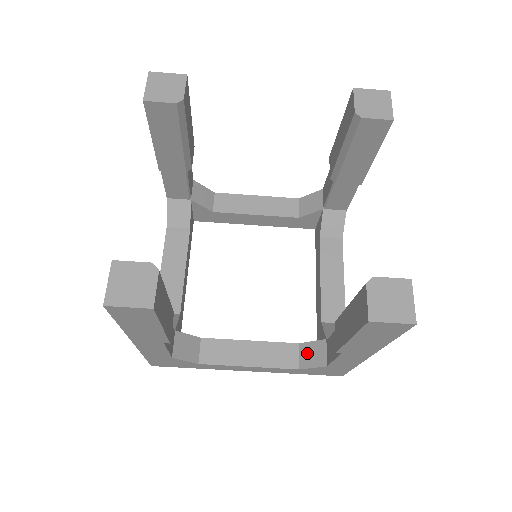
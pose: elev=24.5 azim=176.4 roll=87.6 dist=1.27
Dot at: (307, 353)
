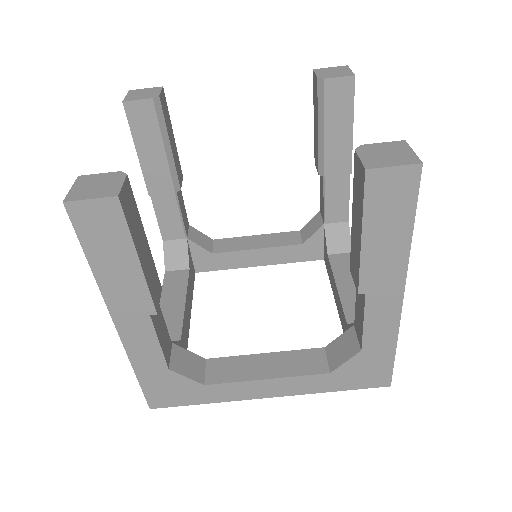
Dot at: (336, 351)
